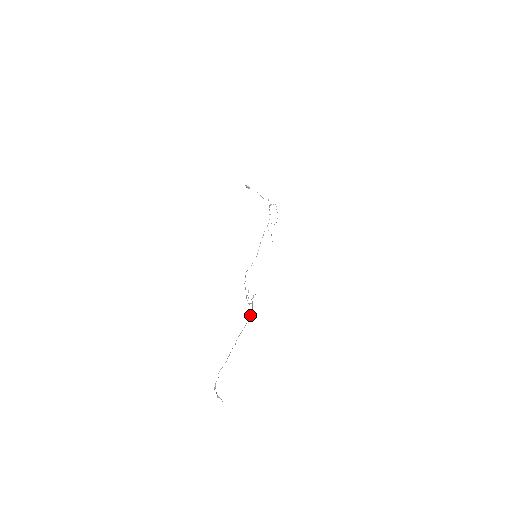
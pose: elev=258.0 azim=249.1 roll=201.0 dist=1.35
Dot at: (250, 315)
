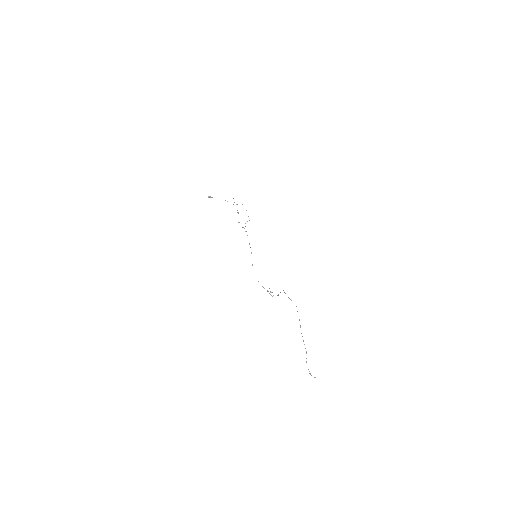
Dot at: occluded
